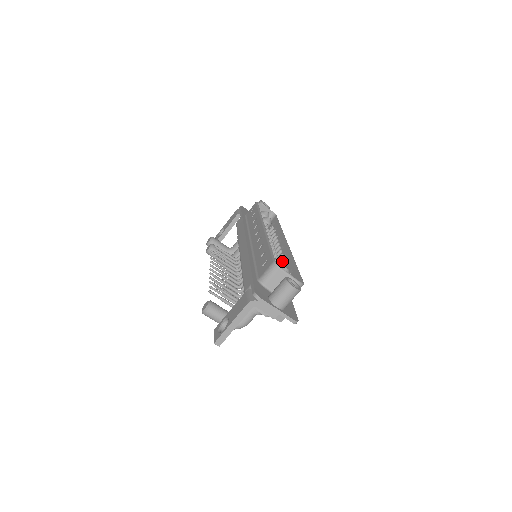
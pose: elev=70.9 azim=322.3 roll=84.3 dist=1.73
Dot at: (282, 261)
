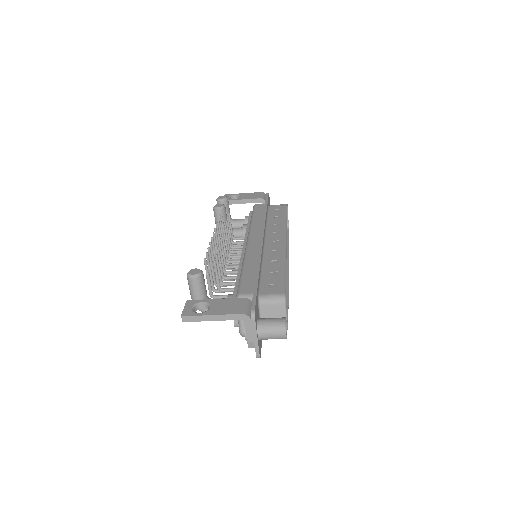
Dot at: occluded
